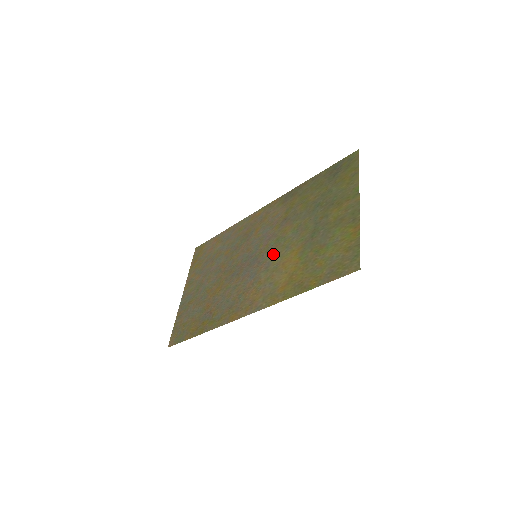
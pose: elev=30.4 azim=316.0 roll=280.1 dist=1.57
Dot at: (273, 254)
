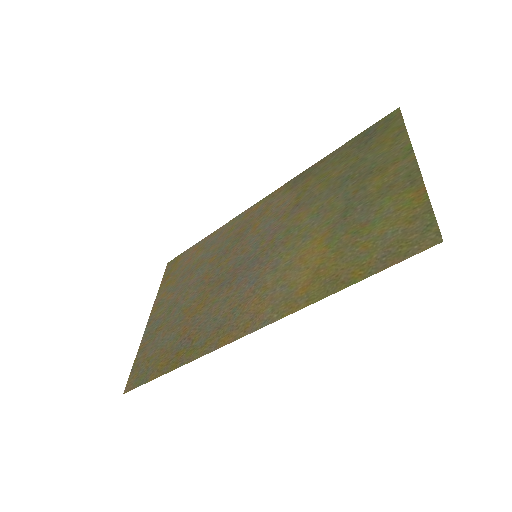
Dot at: (283, 249)
